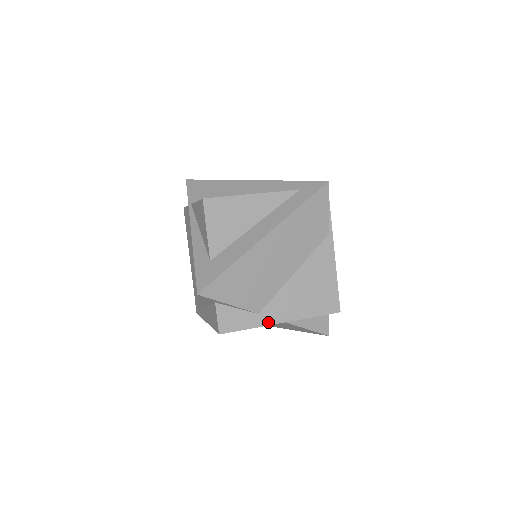
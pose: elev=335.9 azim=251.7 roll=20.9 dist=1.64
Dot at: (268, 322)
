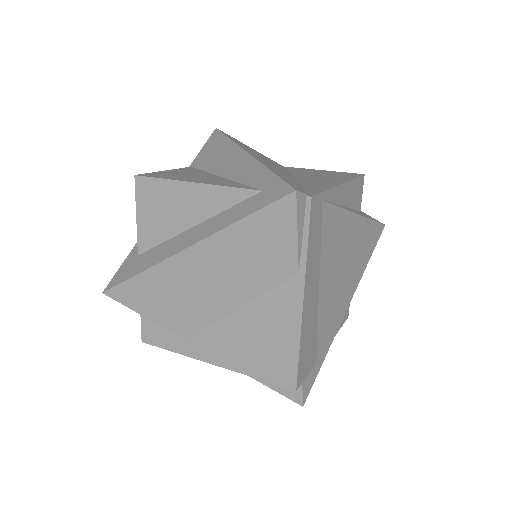
Dot at: (195, 355)
